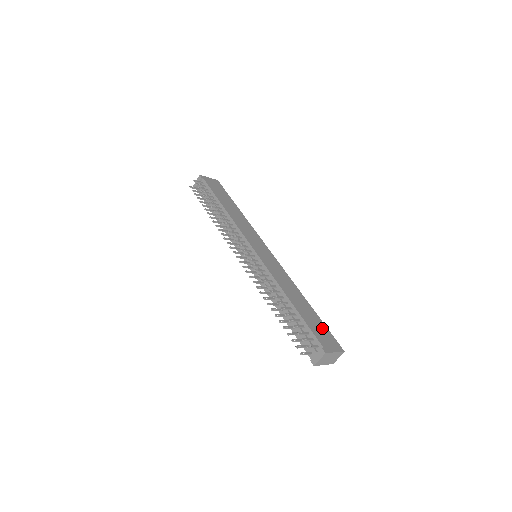
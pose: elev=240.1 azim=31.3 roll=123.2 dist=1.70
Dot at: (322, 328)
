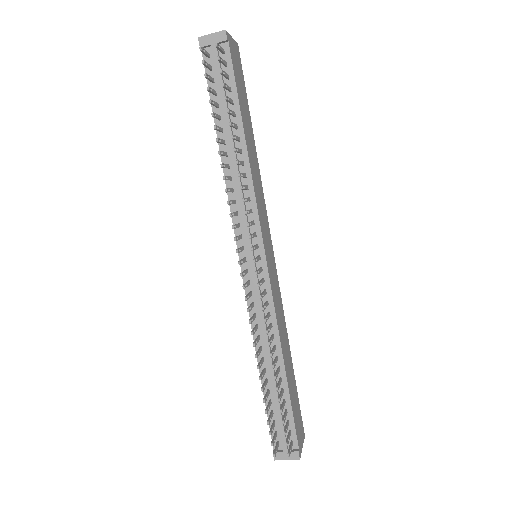
Dot at: (297, 405)
